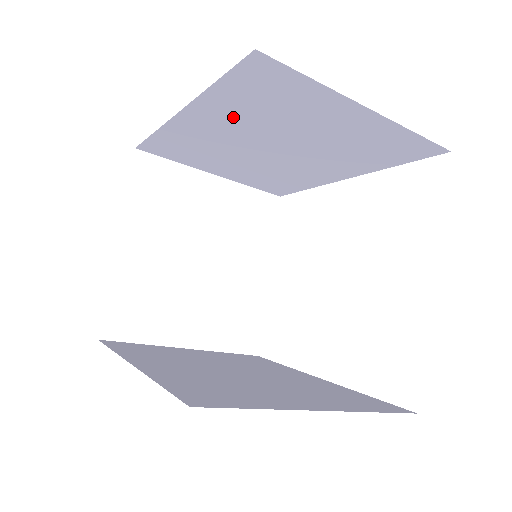
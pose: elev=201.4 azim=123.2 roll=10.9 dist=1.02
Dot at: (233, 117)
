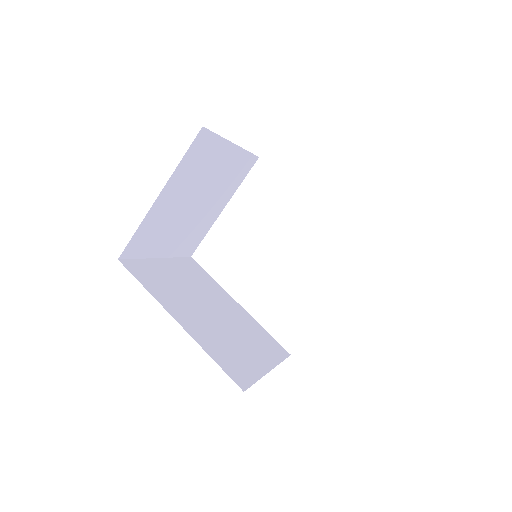
Dot at: occluded
